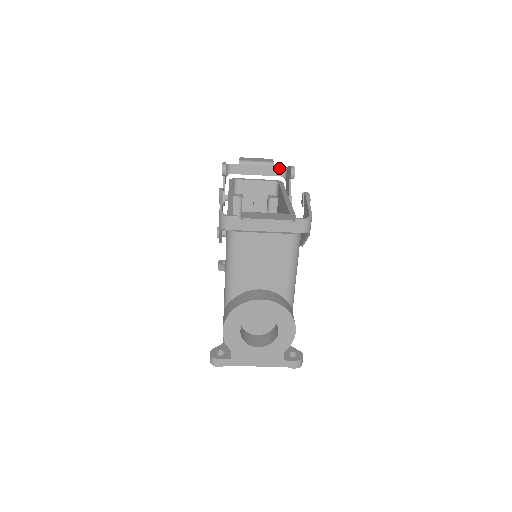
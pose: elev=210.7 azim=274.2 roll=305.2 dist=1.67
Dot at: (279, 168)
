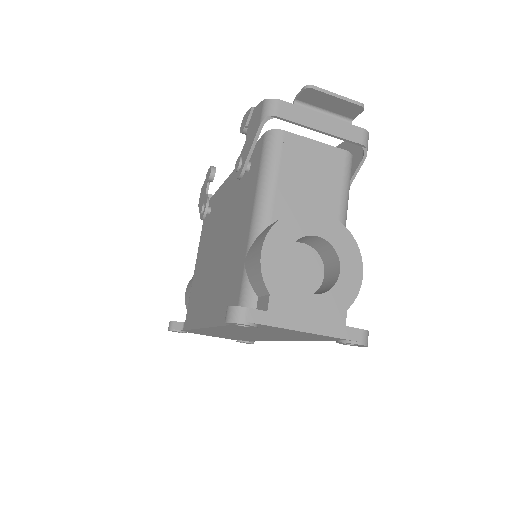
Dot at: occluded
